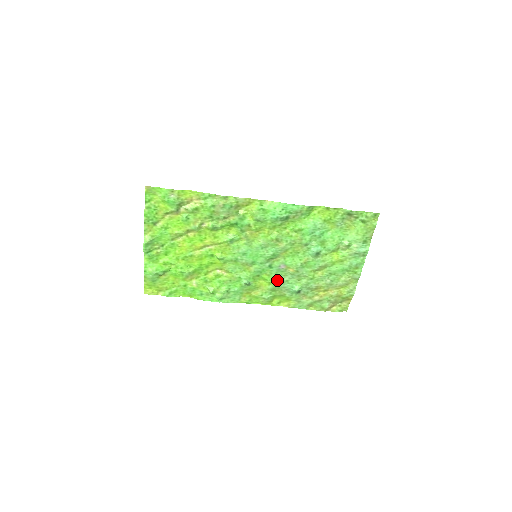
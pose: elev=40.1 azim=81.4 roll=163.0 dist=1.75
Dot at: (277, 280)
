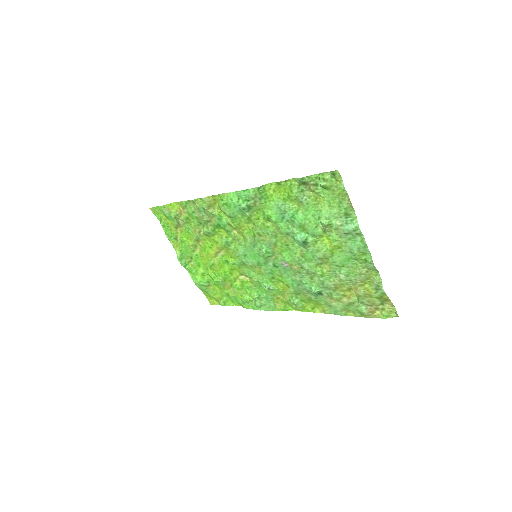
Dot at: (292, 281)
